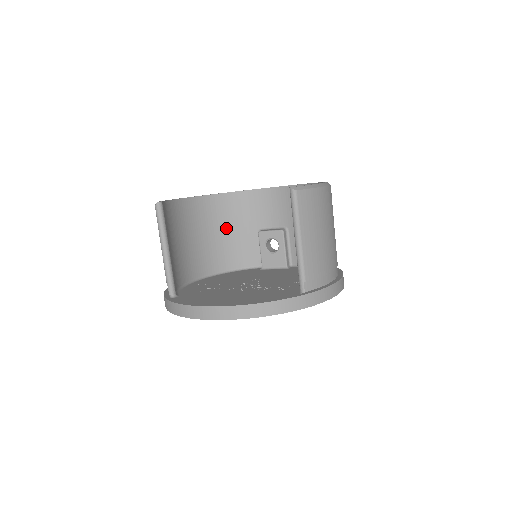
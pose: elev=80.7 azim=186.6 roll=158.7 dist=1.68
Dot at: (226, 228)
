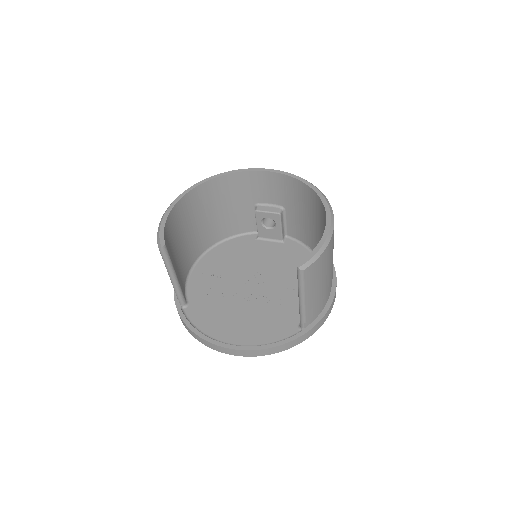
Dot at: (222, 206)
